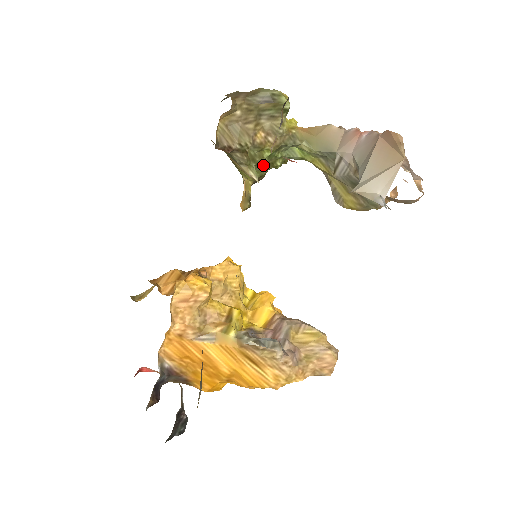
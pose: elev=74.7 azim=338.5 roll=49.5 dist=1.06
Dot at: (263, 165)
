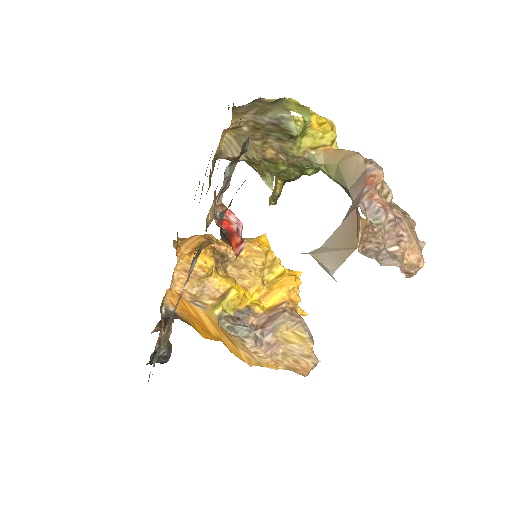
Dot at: (288, 172)
